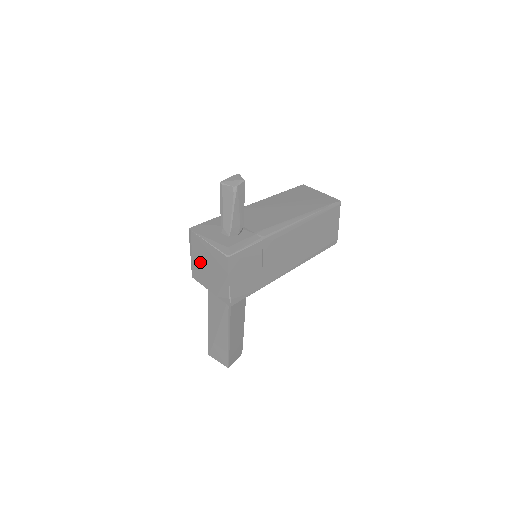
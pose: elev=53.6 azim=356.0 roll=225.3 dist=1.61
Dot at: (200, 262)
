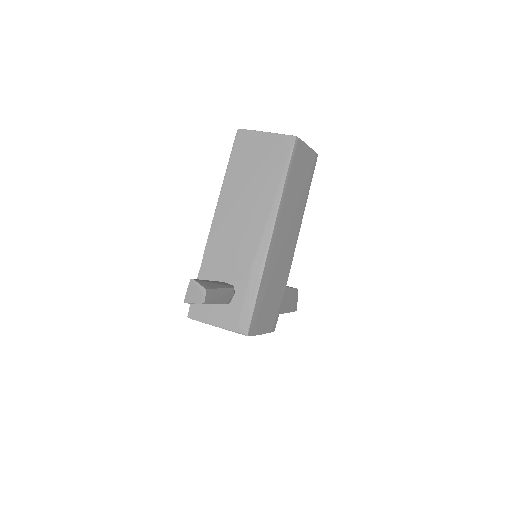
Dot at: occluded
